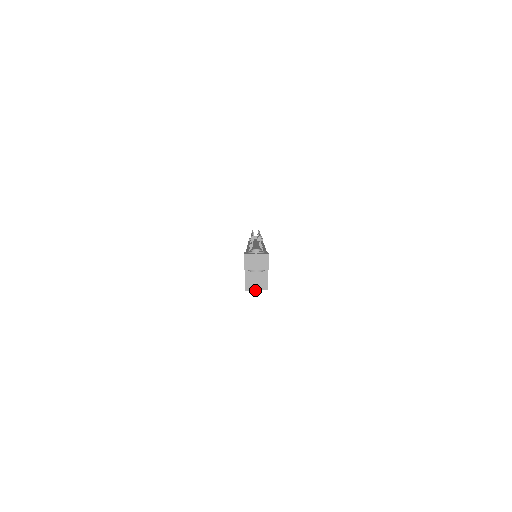
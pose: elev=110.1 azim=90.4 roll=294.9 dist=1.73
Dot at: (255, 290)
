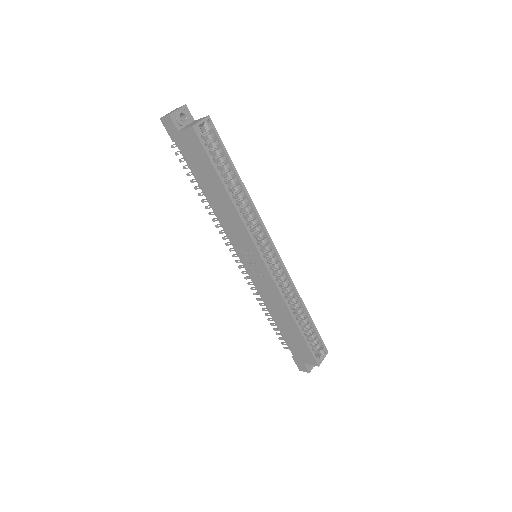
Dot at: (199, 121)
